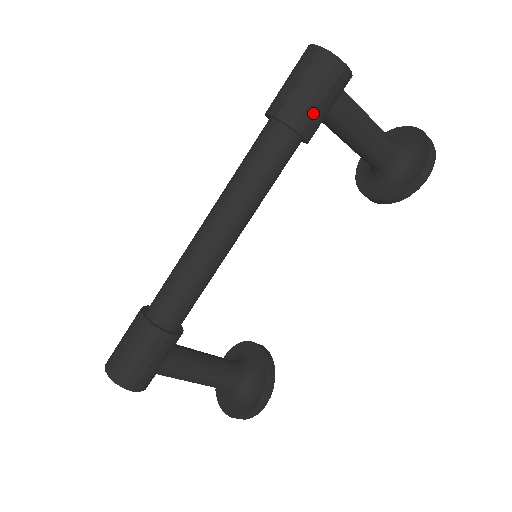
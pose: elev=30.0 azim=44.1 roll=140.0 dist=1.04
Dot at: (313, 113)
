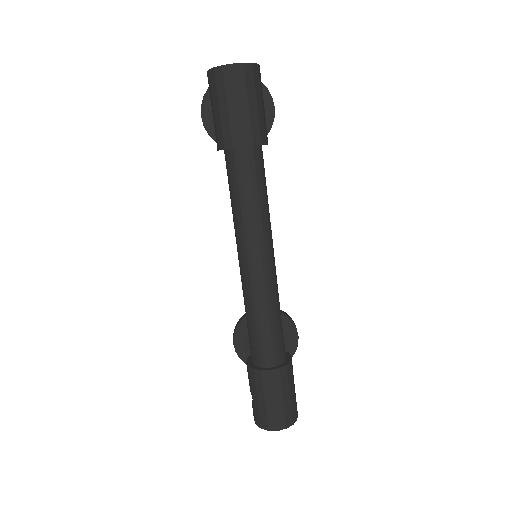
Dot at: (265, 121)
